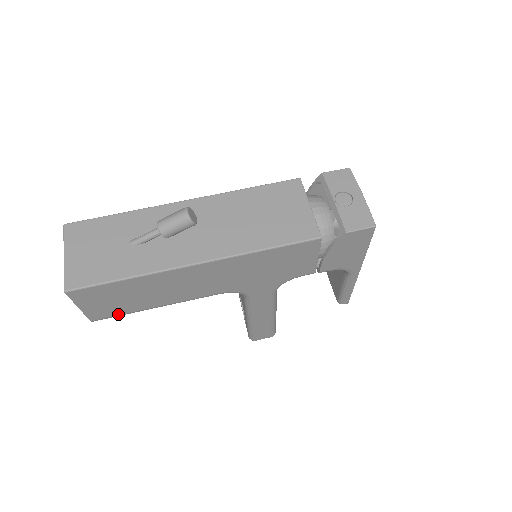
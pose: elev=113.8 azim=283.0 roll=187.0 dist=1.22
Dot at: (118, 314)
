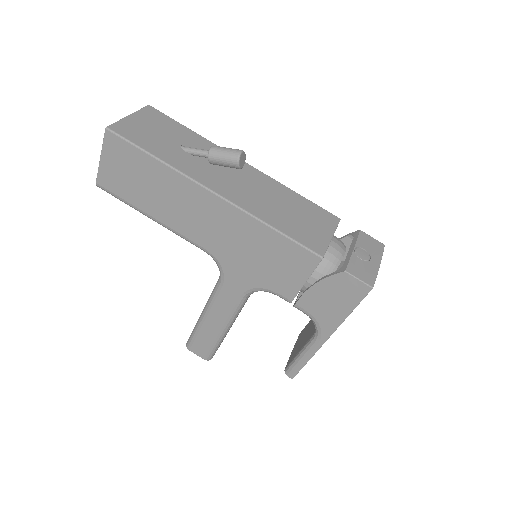
Dot at: (119, 195)
